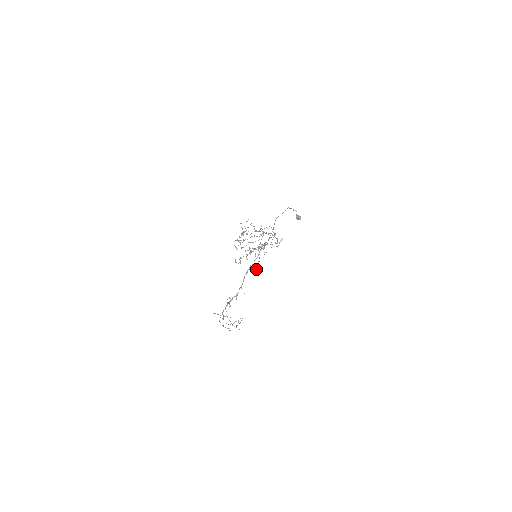
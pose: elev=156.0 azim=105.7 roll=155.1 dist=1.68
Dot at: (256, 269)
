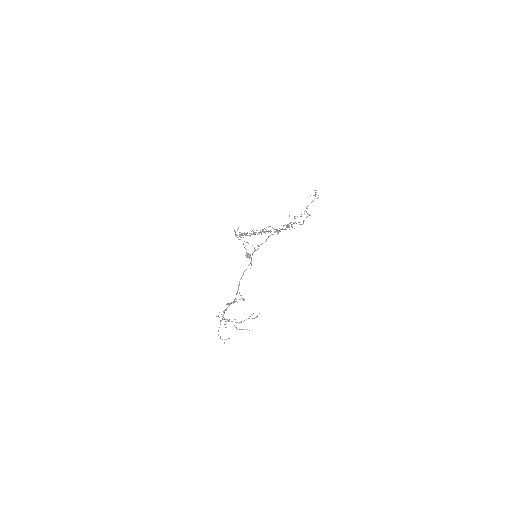
Dot at: occluded
